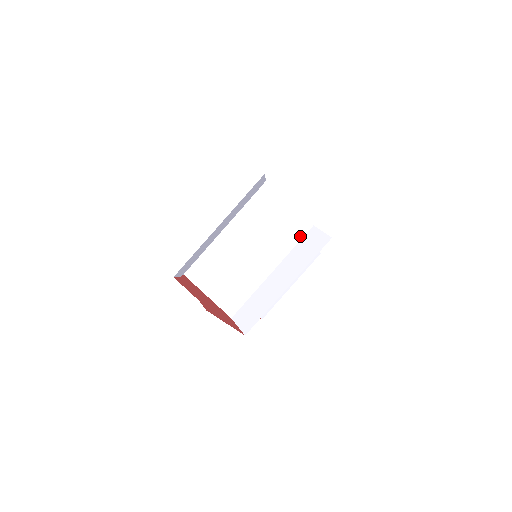
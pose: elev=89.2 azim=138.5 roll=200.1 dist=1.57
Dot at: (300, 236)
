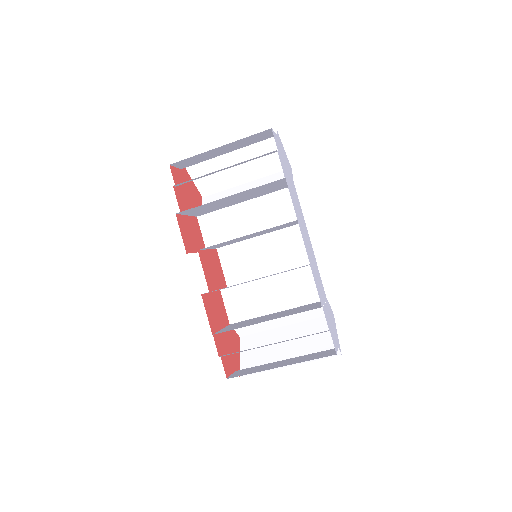
Dot at: occluded
